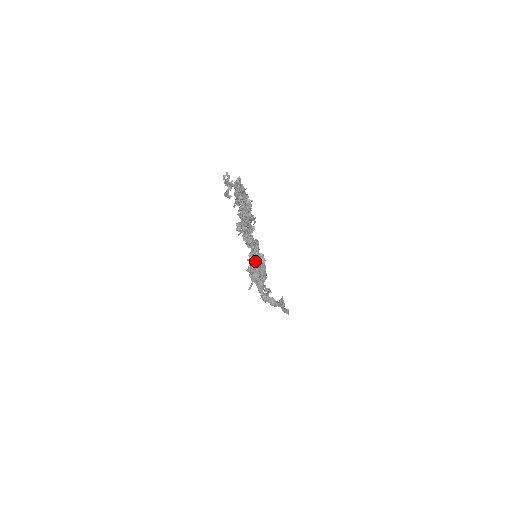
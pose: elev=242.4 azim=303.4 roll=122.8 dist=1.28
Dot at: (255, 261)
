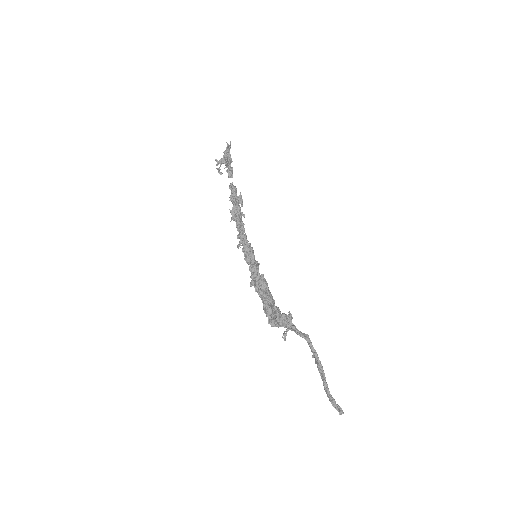
Dot at: (258, 263)
